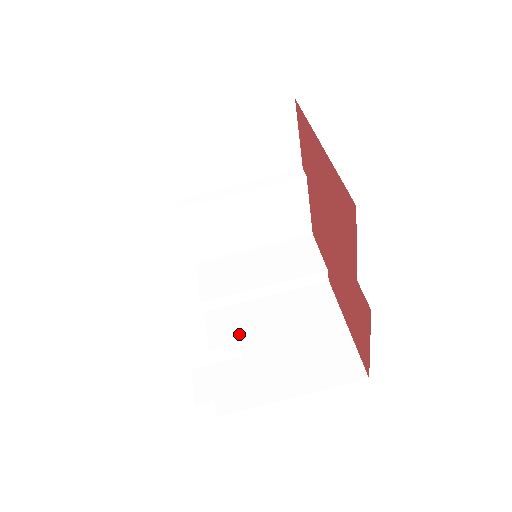
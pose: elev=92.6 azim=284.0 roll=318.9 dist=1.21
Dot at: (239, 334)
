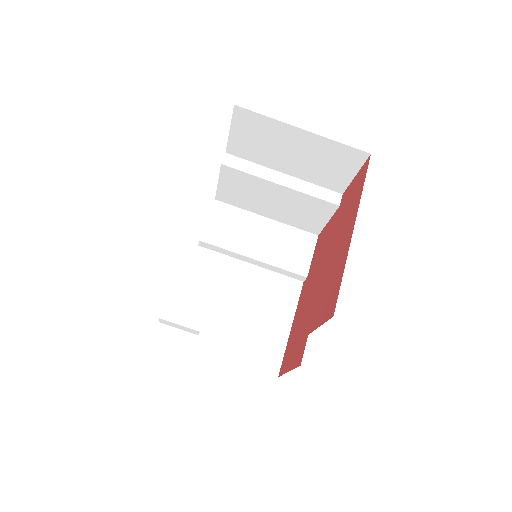
Dot at: (213, 283)
